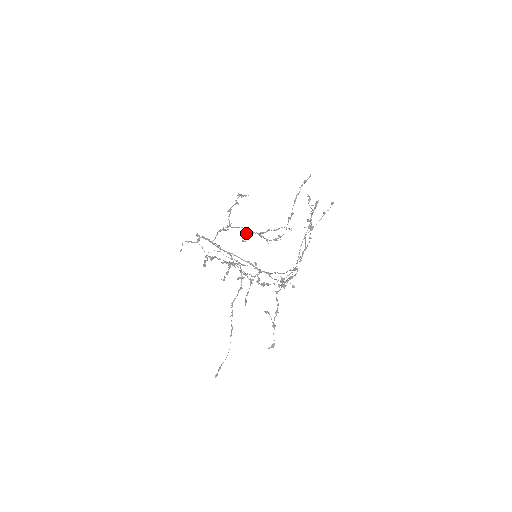
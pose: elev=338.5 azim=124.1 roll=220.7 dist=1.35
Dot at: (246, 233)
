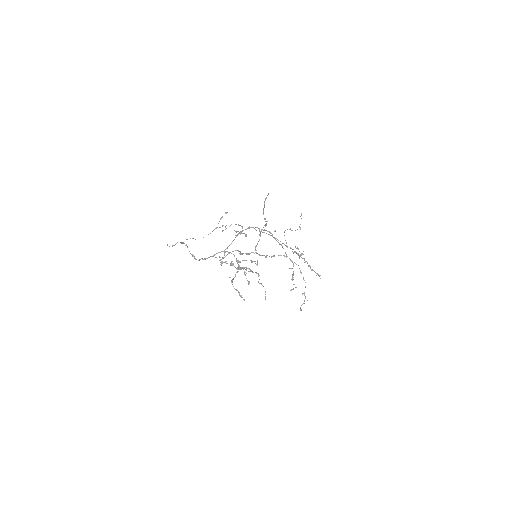
Dot at: (243, 253)
